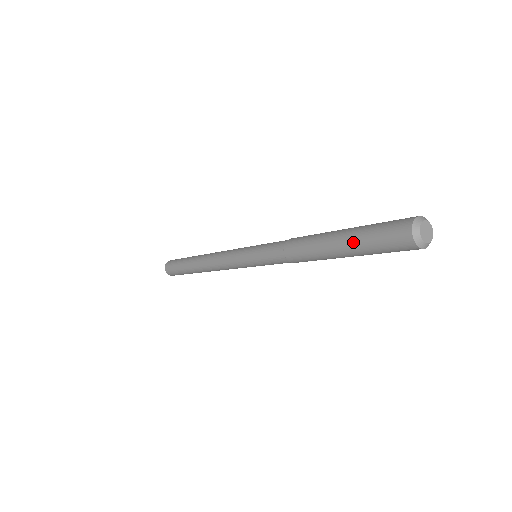
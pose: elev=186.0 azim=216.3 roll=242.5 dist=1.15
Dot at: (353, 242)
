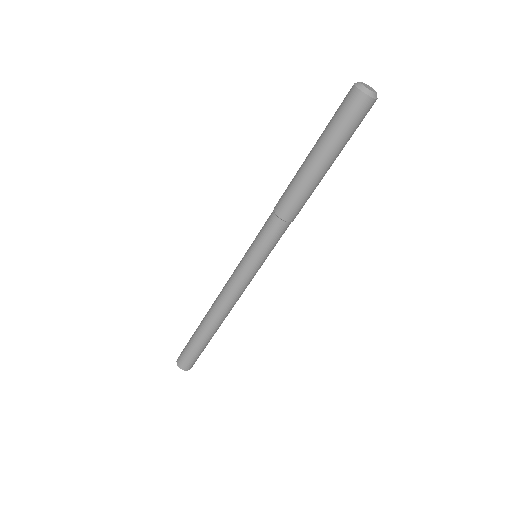
Dot at: (320, 137)
